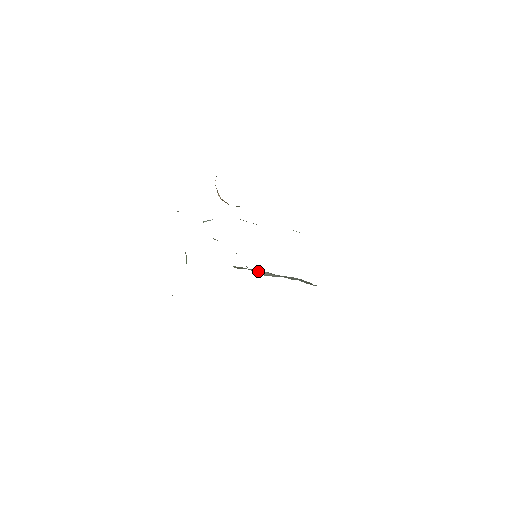
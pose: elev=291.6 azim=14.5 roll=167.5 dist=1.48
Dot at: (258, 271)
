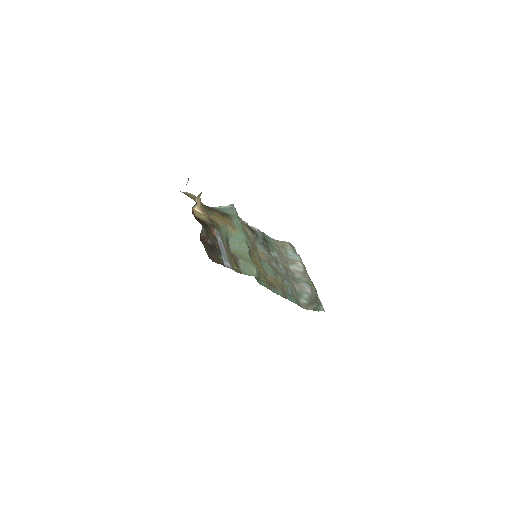
Dot at: (292, 261)
